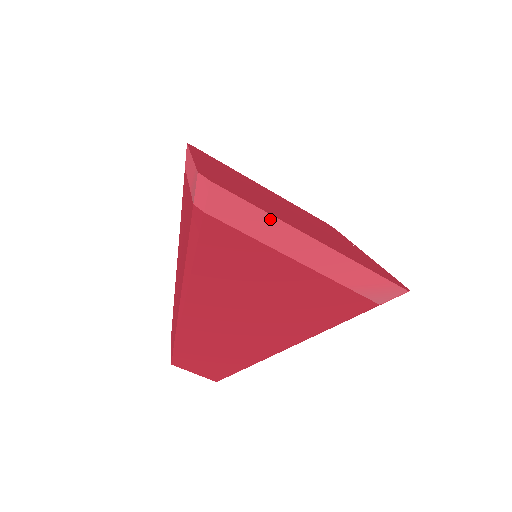
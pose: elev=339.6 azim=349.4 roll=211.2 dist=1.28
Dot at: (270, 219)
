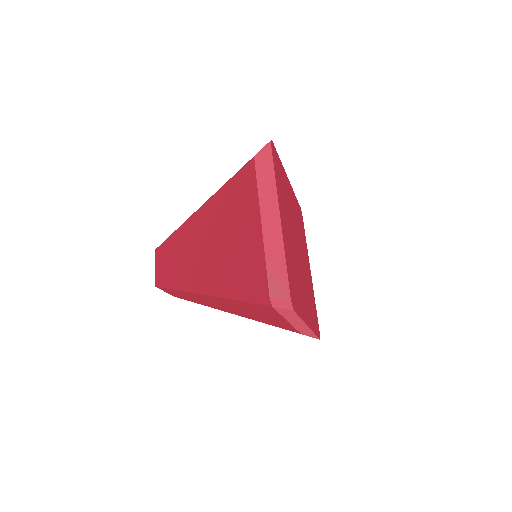
Dot at: (300, 320)
